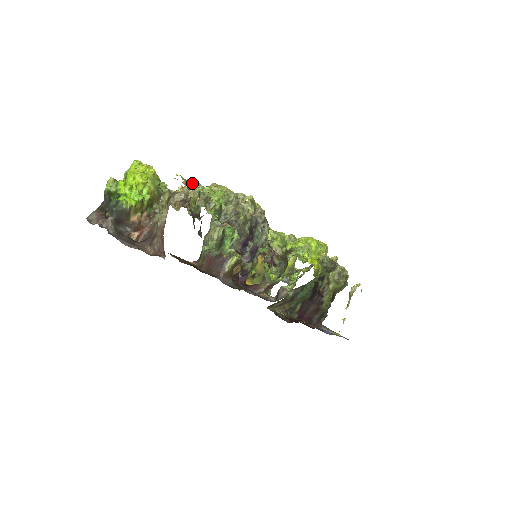
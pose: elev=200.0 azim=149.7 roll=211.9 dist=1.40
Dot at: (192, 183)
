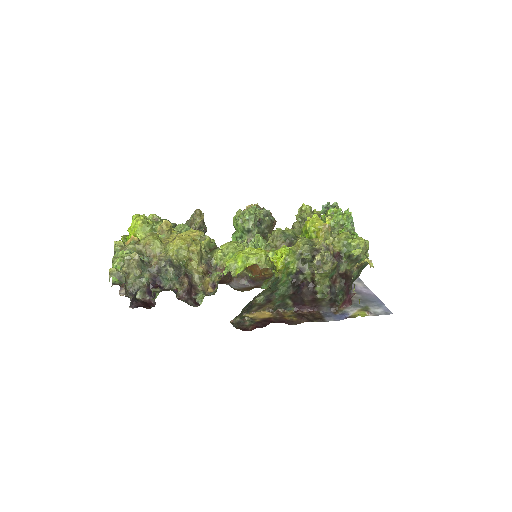
Dot at: (131, 241)
